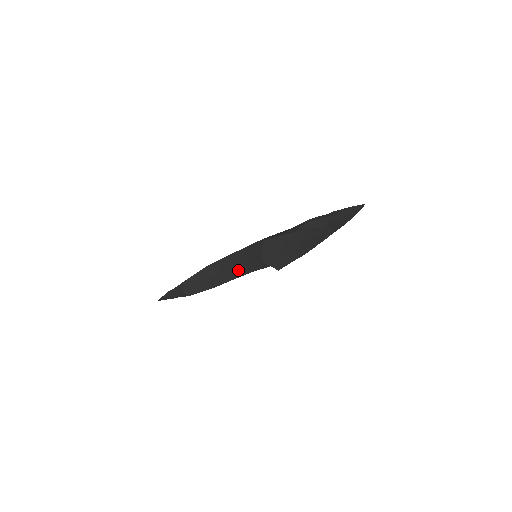
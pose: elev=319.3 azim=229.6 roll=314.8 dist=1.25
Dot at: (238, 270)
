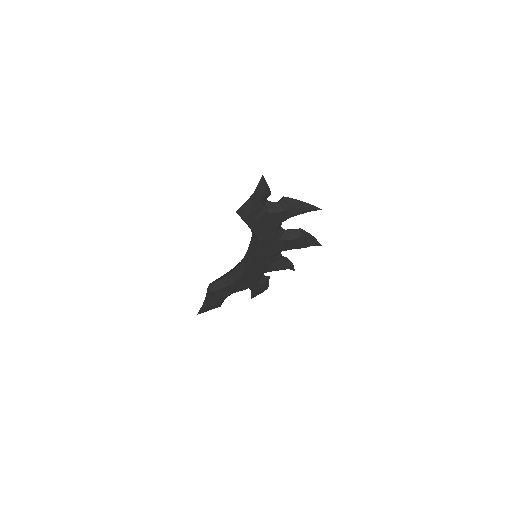
Dot at: (243, 266)
